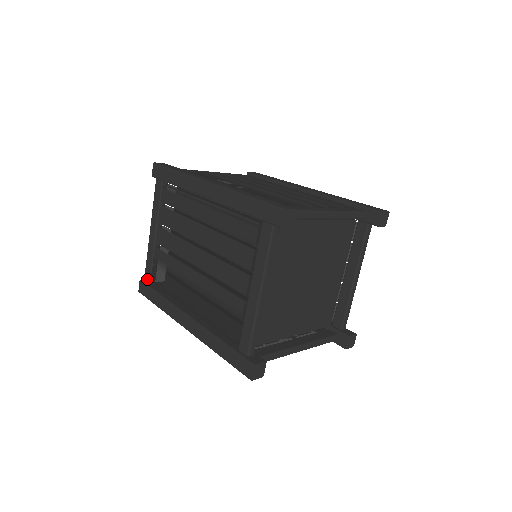
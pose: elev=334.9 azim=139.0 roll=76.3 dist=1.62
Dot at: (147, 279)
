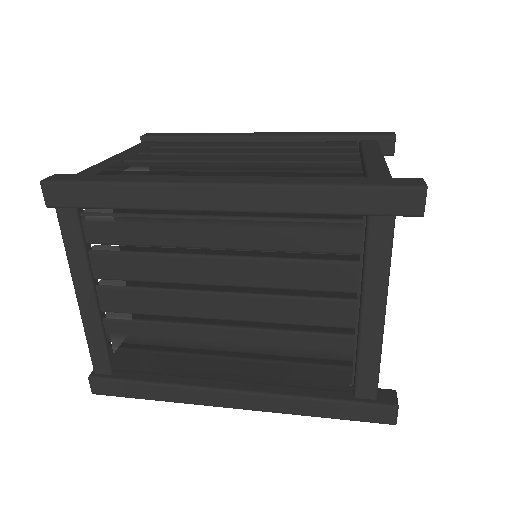
Dot at: (103, 370)
